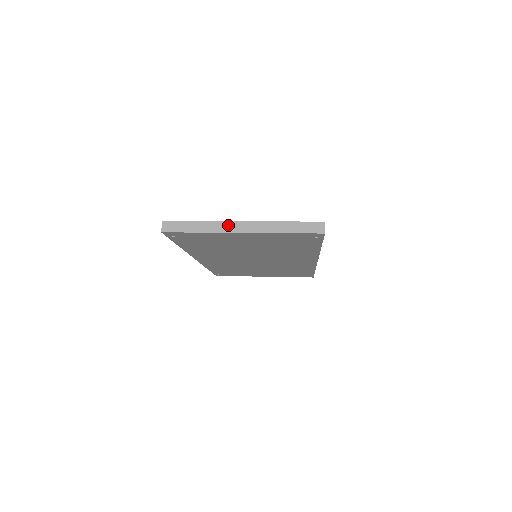
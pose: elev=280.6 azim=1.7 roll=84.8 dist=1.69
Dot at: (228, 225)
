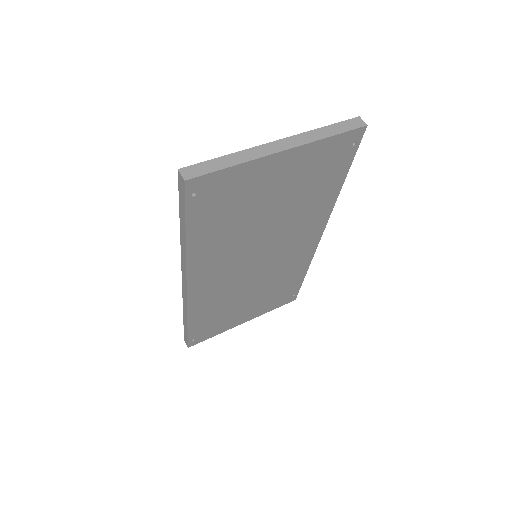
Dot at: (263, 148)
